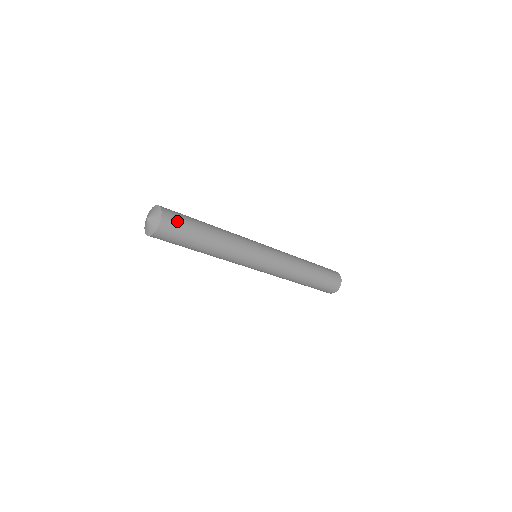
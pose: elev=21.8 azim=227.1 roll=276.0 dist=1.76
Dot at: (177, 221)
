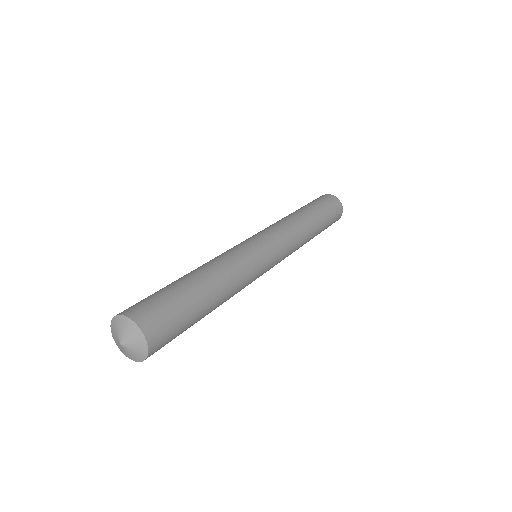
Dot at: (168, 342)
